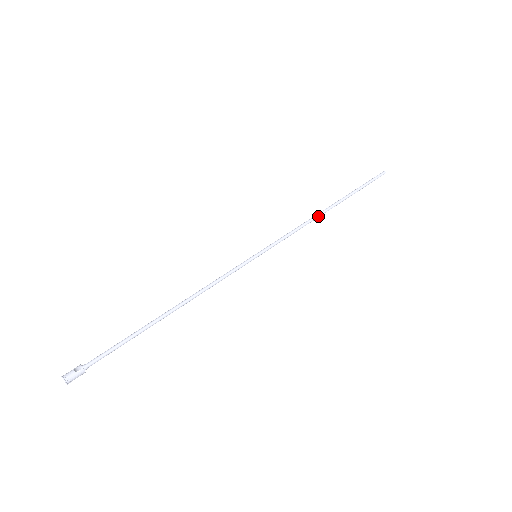
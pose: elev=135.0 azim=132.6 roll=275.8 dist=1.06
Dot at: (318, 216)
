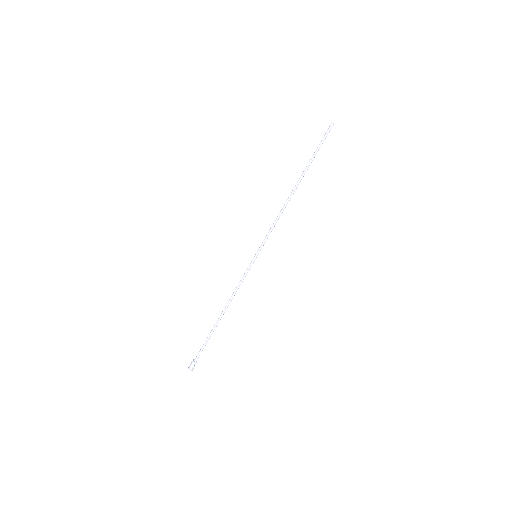
Dot at: occluded
